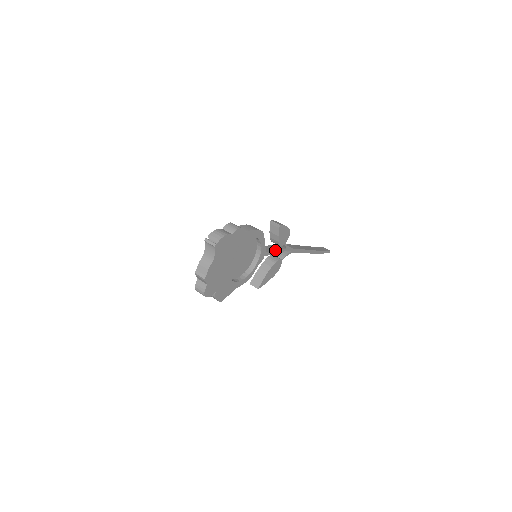
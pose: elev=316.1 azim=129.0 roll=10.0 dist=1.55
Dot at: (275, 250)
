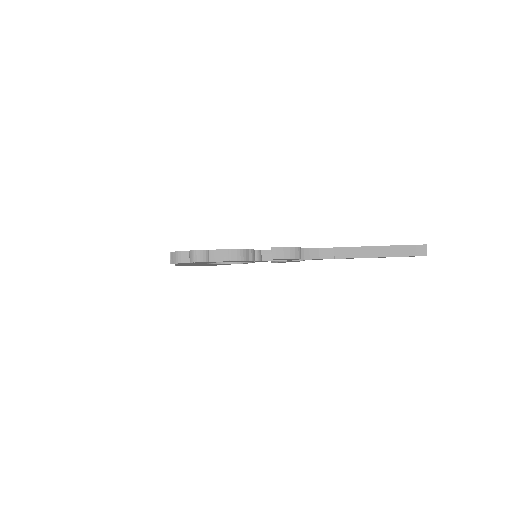
Dot at: (280, 260)
